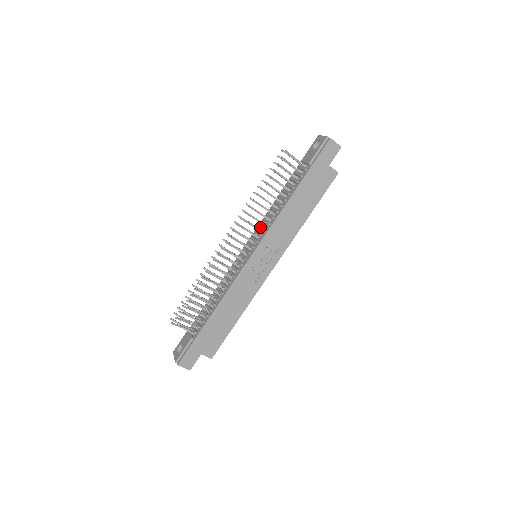
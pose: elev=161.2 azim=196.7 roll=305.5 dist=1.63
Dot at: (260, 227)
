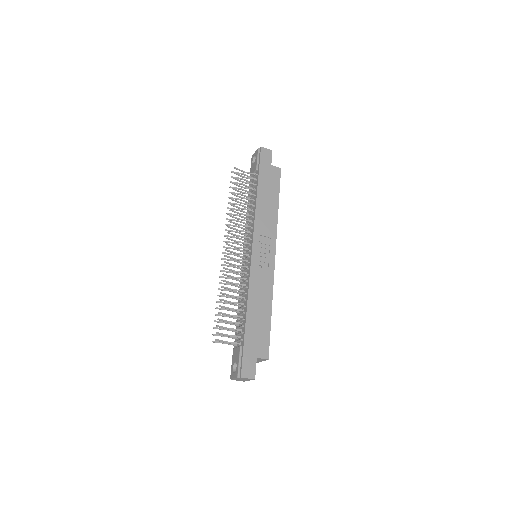
Dot at: (246, 234)
